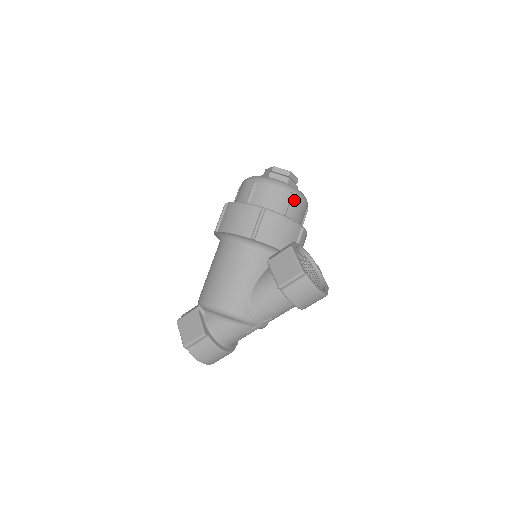
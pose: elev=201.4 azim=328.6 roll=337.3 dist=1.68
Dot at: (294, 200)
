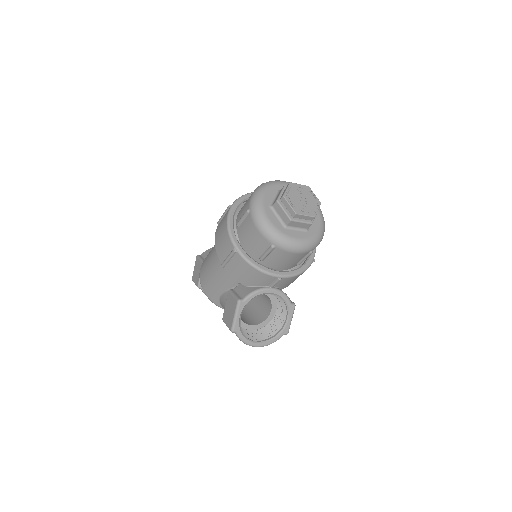
Dot at: (277, 252)
